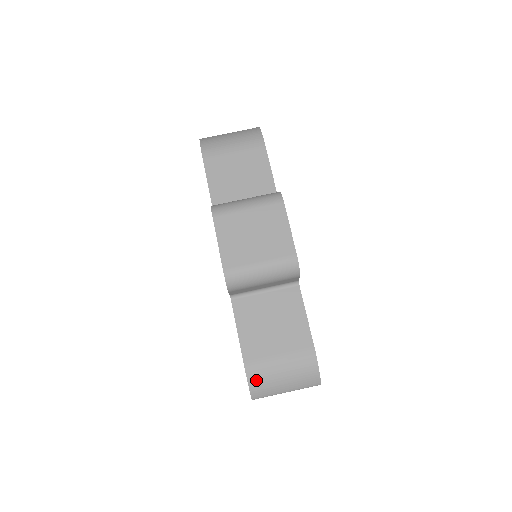
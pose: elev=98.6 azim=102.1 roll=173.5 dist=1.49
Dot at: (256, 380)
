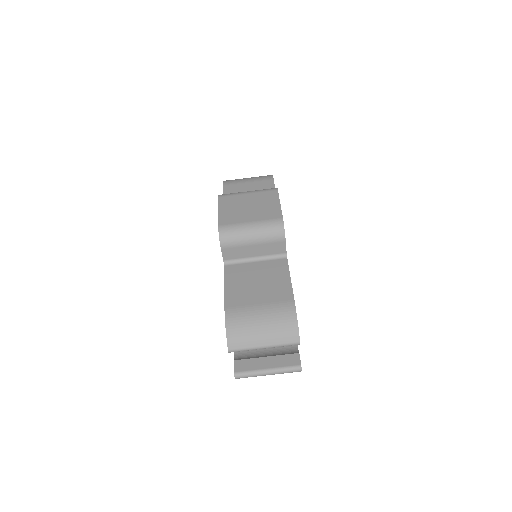
Dot at: (234, 325)
